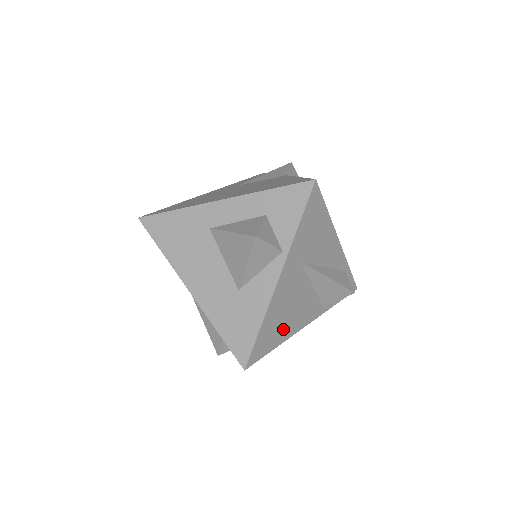
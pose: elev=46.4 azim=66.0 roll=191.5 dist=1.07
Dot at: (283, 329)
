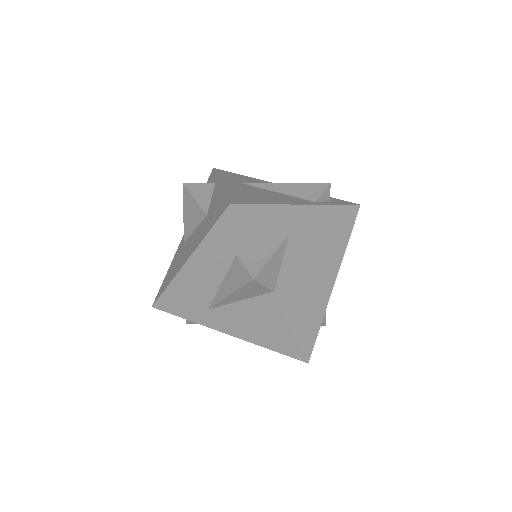
Dot at: (263, 200)
